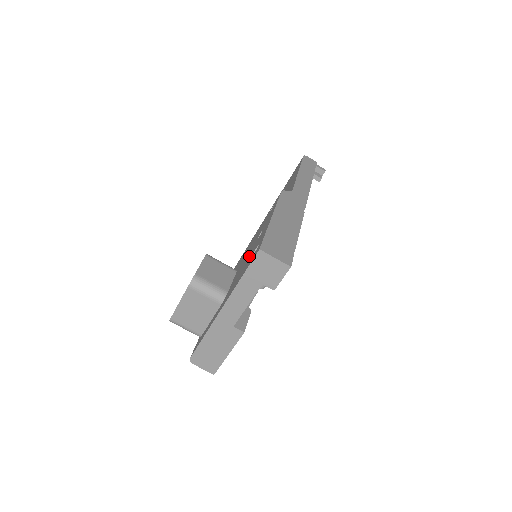
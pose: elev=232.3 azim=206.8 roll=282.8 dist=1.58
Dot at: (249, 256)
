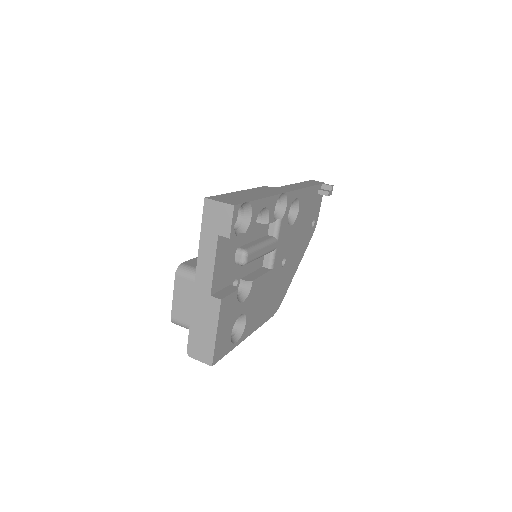
Dot at: occluded
